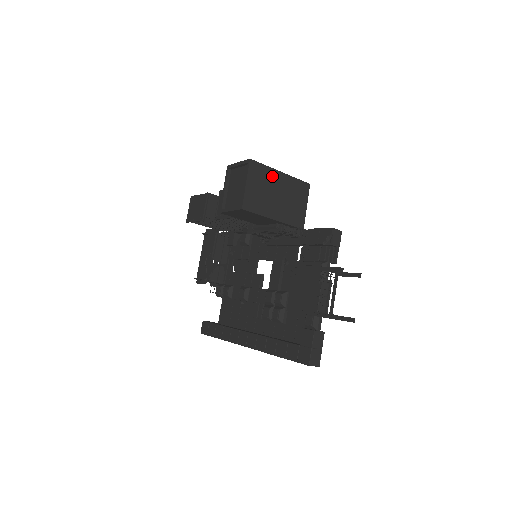
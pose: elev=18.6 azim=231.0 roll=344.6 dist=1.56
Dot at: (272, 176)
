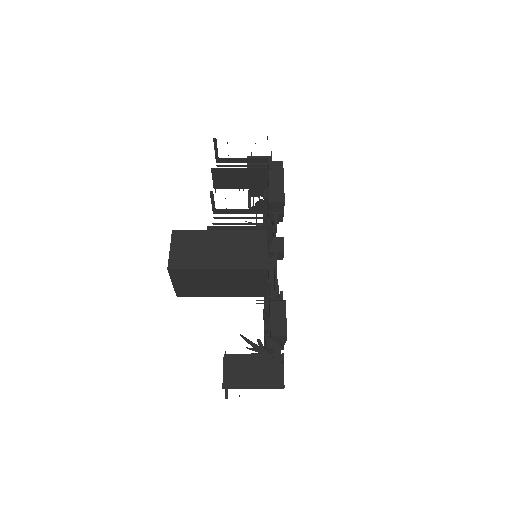
Dot at: (205, 274)
